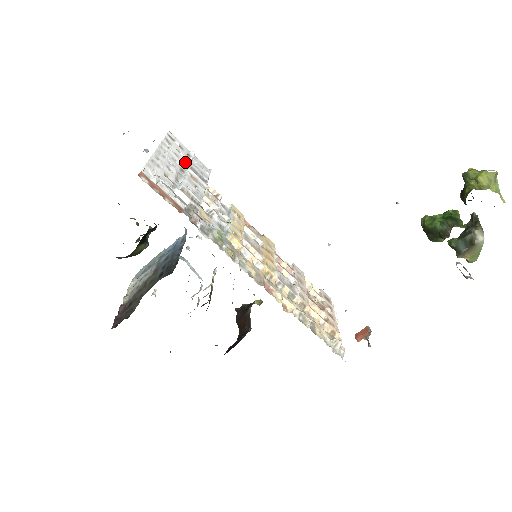
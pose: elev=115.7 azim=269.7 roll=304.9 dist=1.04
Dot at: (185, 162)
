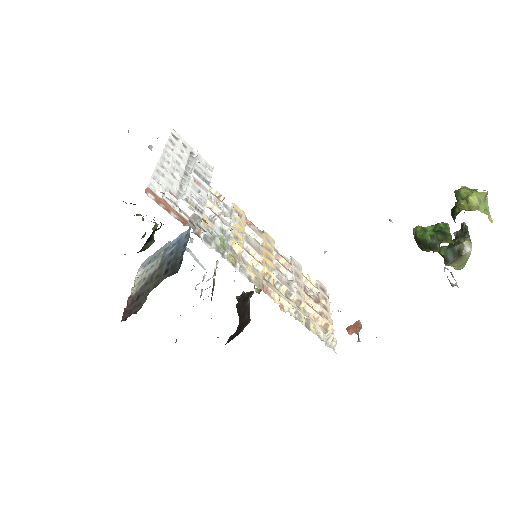
Dot at: (189, 163)
